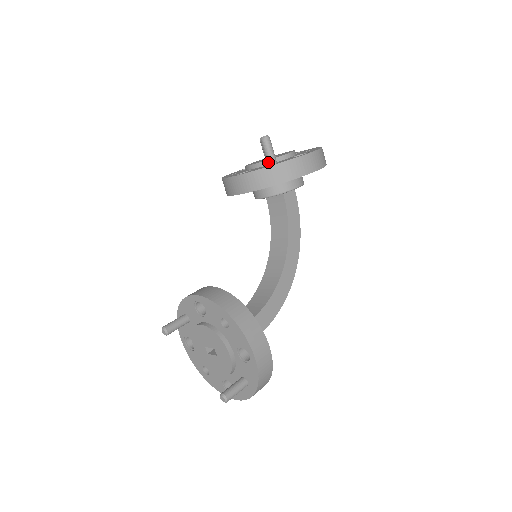
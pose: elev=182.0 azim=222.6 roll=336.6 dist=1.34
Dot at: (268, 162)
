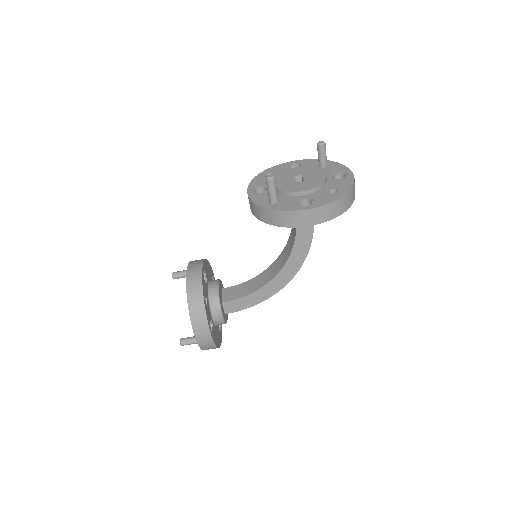
Dot at: (269, 199)
